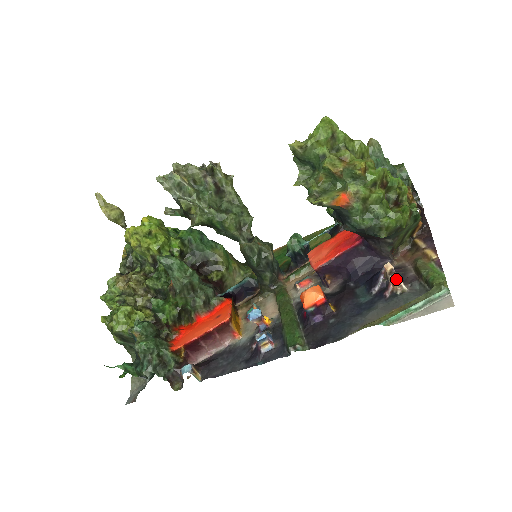
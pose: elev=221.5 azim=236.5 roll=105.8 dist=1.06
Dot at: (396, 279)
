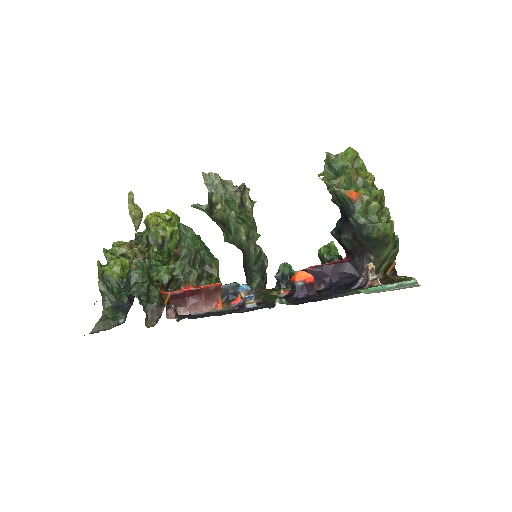
Dot at: (374, 279)
